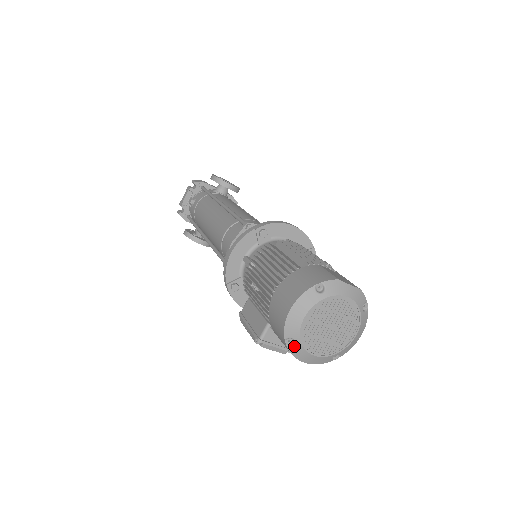
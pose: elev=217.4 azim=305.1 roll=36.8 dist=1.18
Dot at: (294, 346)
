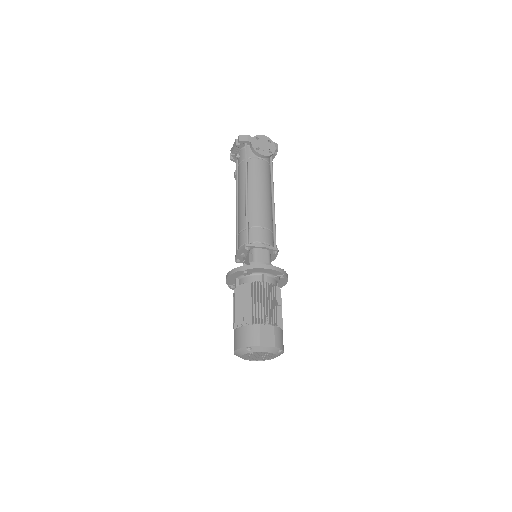
Dot at: occluded
